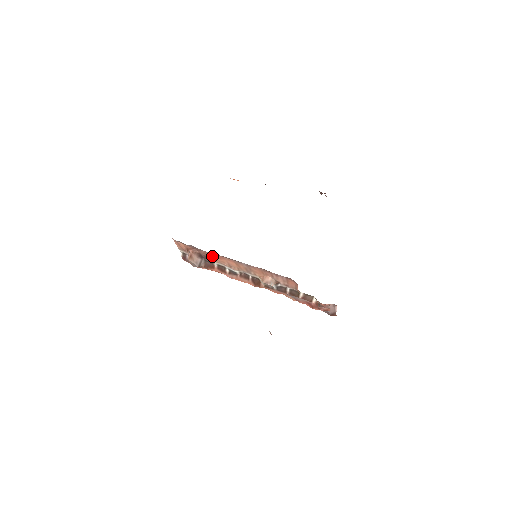
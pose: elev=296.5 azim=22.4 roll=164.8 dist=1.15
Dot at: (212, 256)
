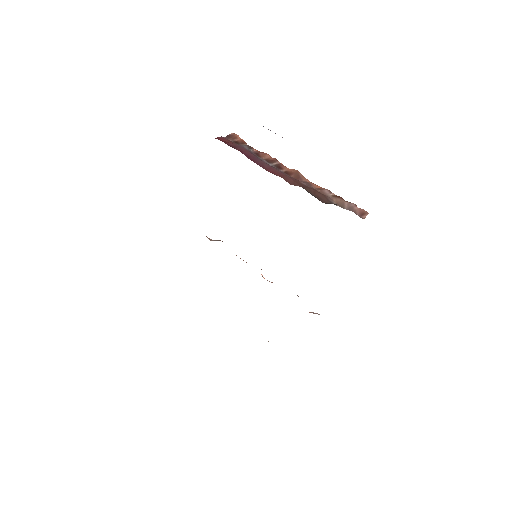
Dot at: occluded
